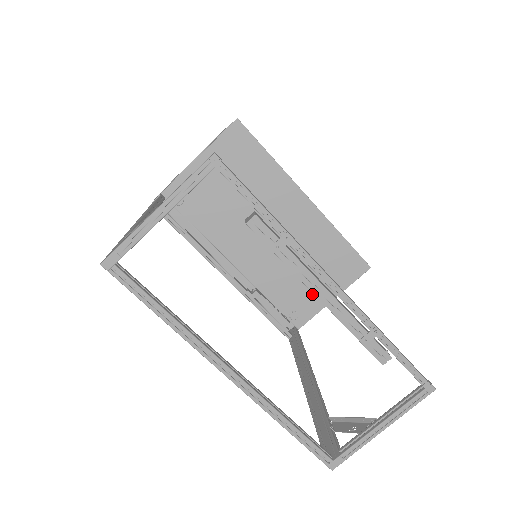
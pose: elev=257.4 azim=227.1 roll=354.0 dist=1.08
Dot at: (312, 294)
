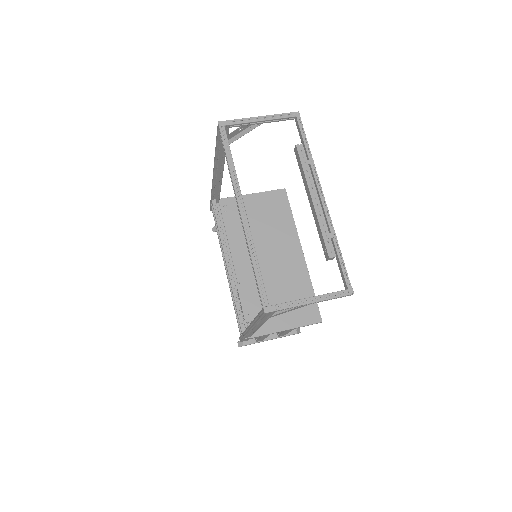
Dot at: (274, 317)
